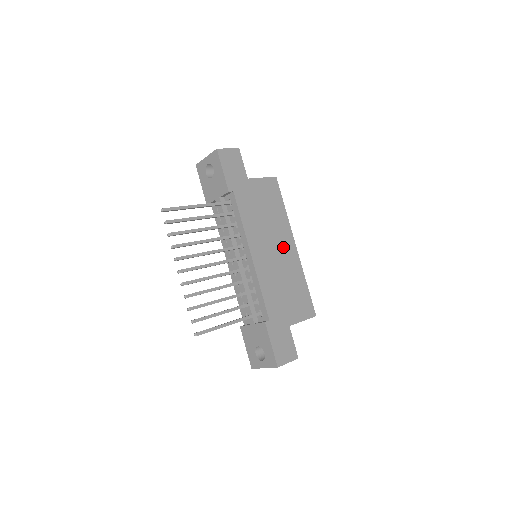
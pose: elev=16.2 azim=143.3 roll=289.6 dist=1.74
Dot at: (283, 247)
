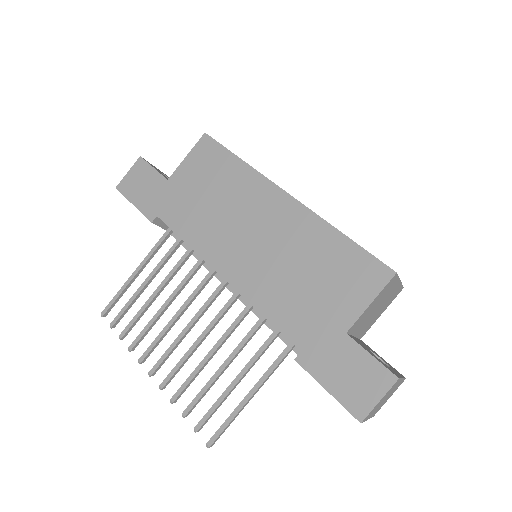
Dot at: (266, 217)
